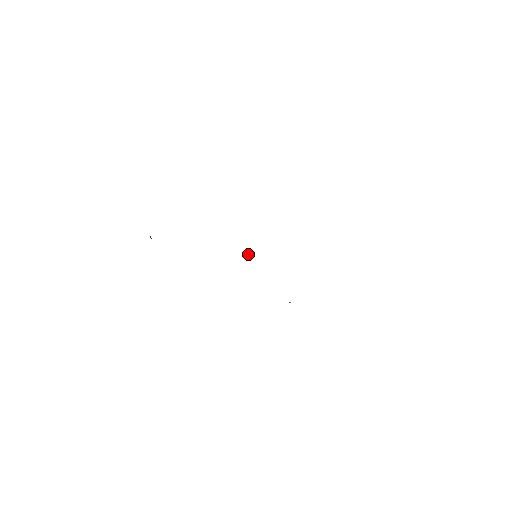
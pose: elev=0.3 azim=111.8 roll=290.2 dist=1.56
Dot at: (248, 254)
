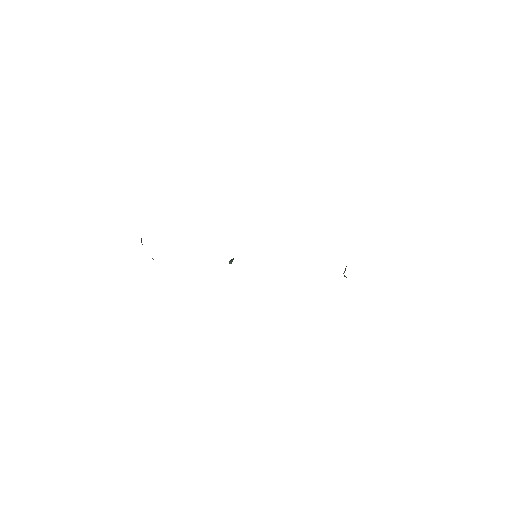
Dot at: occluded
